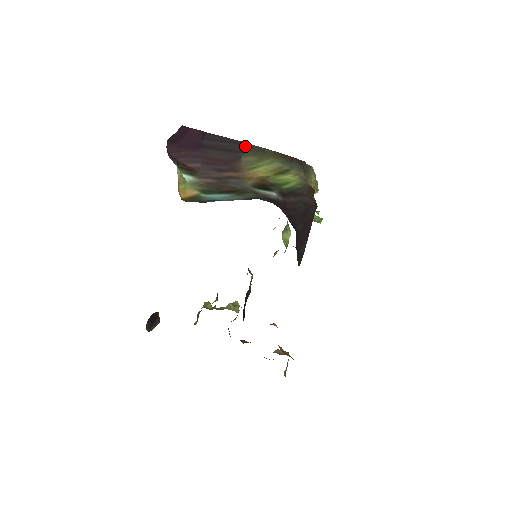
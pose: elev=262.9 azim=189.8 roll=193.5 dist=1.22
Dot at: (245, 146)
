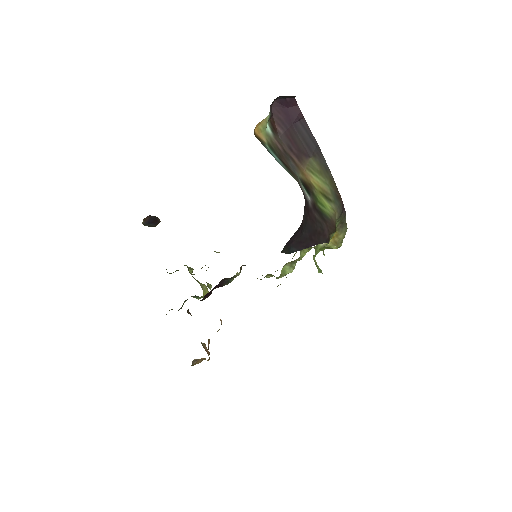
Dot at: (319, 153)
